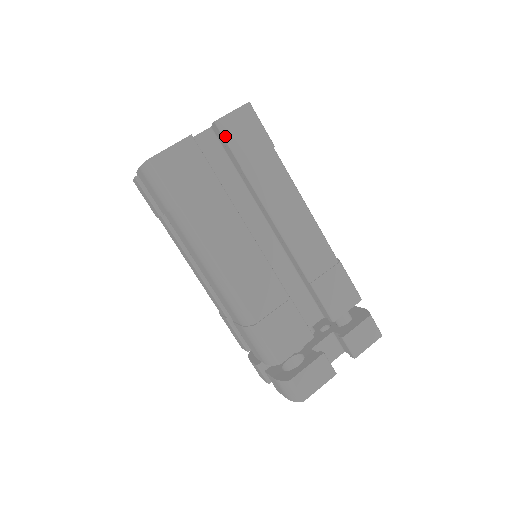
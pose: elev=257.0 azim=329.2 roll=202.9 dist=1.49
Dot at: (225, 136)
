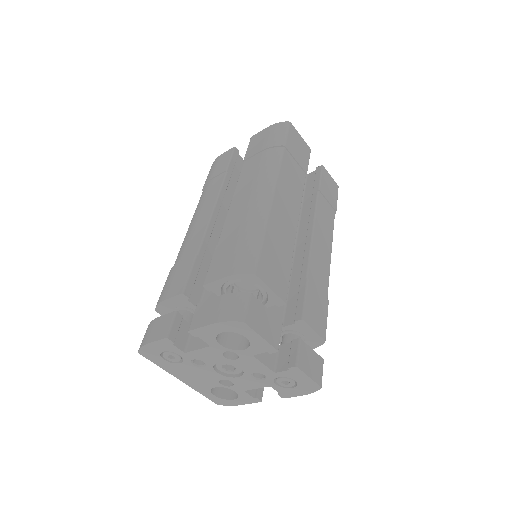
Dot at: (322, 174)
